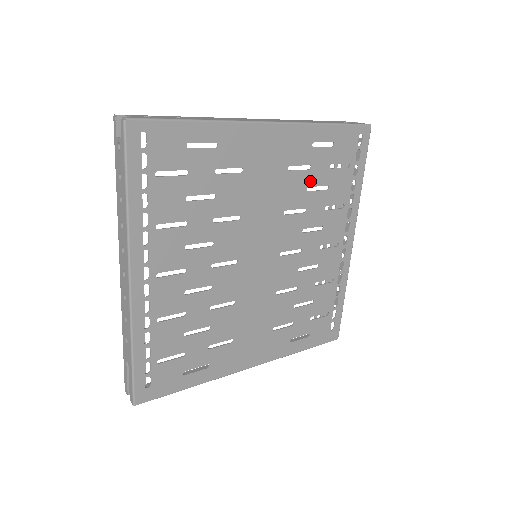
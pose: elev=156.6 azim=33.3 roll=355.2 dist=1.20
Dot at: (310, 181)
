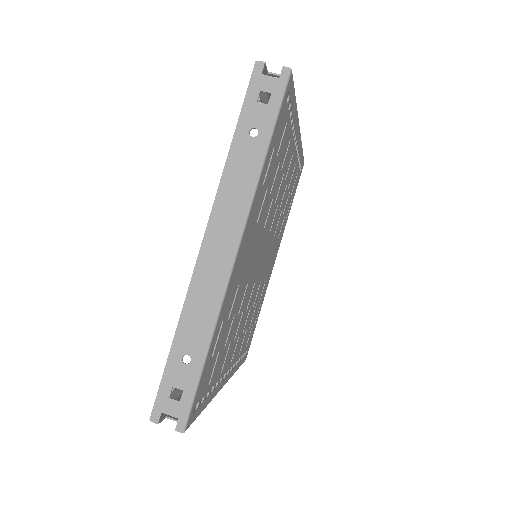
Dot at: (269, 190)
